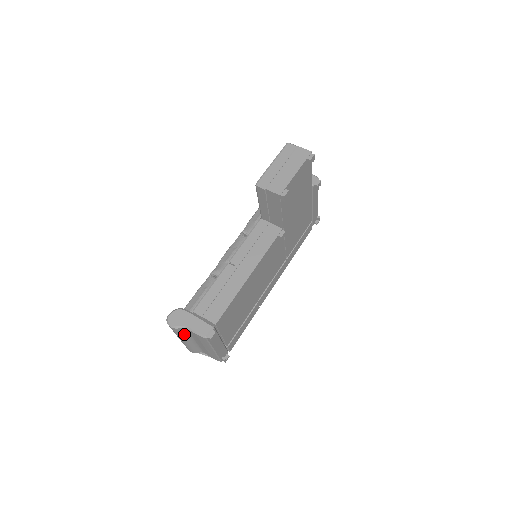
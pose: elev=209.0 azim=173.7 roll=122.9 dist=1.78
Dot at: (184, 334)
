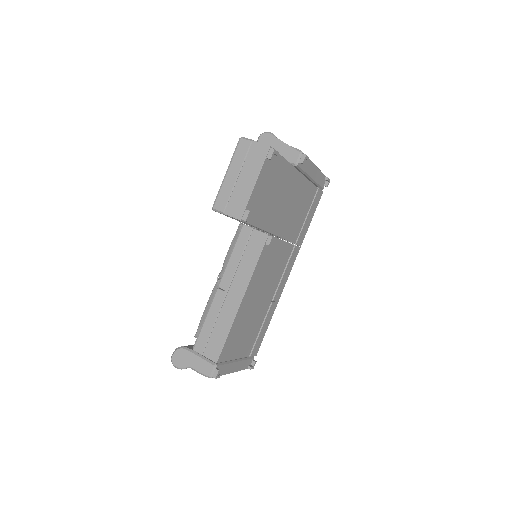
Dot at: occluded
